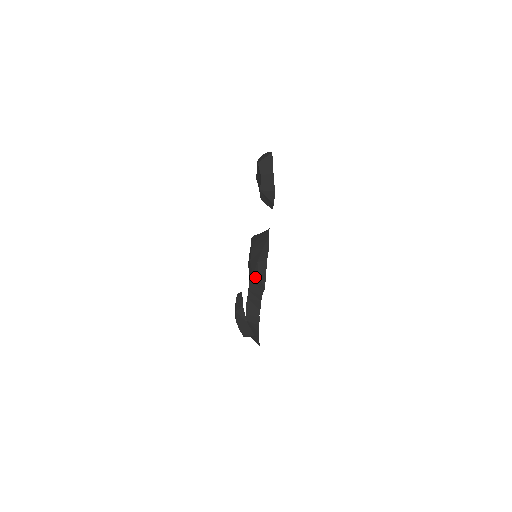
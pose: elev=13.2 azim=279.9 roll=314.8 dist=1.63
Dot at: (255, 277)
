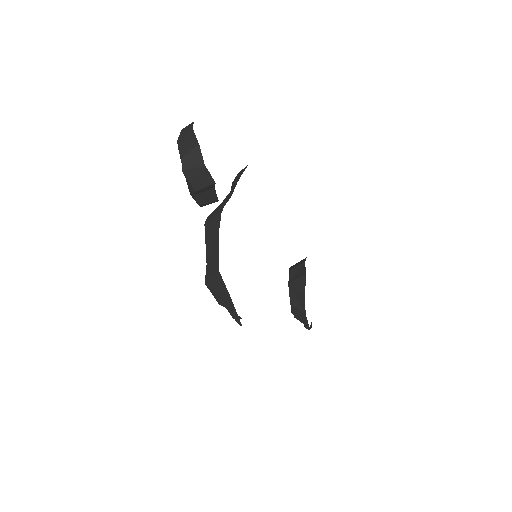
Dot at: (234, 180)
